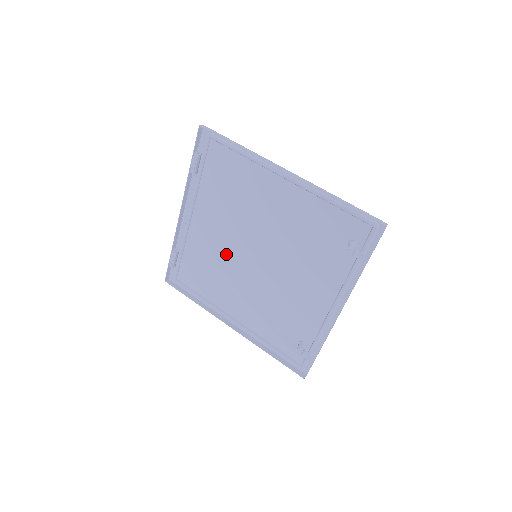
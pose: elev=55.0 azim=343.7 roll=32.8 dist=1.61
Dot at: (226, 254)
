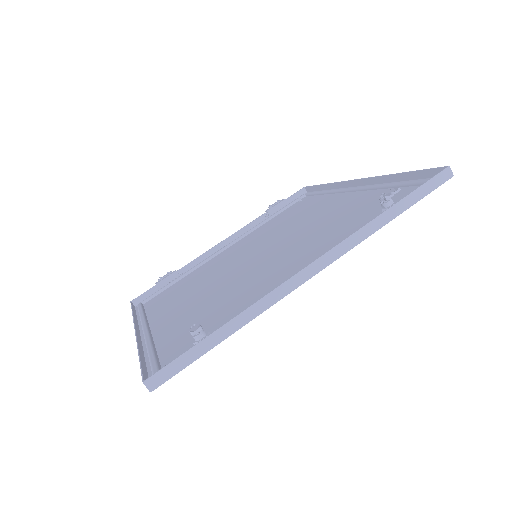
Dot at: (224, 266)
